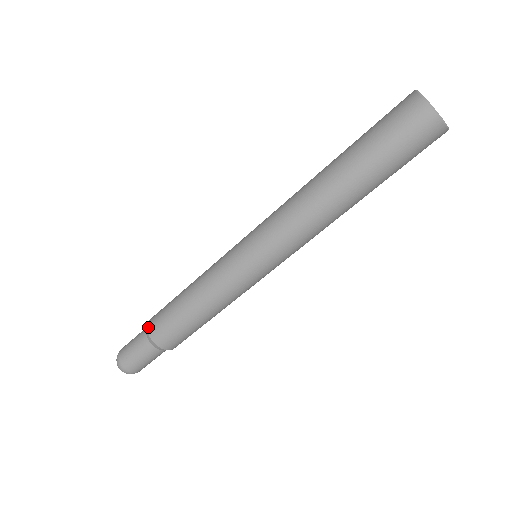
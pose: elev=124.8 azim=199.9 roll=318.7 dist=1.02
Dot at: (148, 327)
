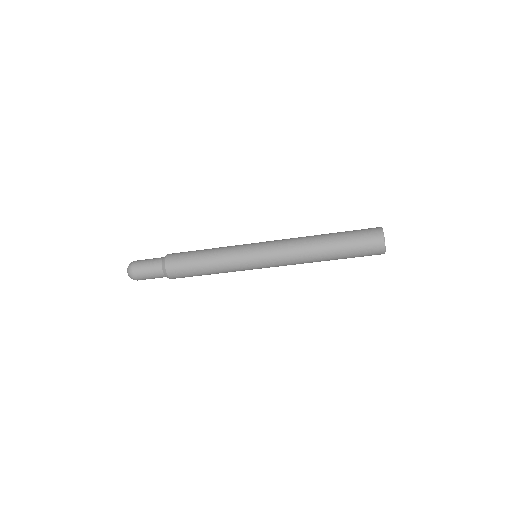
Dot at: (169, 254)
